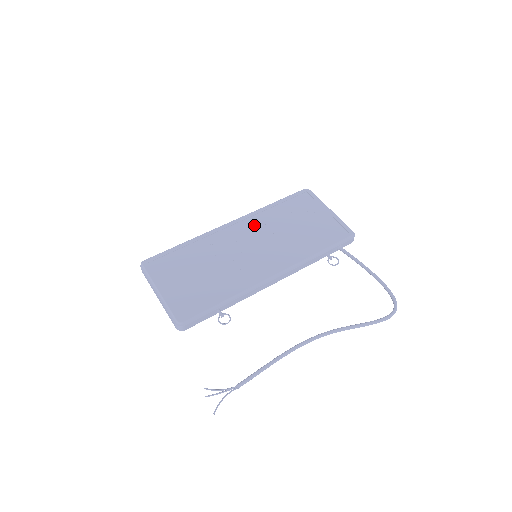
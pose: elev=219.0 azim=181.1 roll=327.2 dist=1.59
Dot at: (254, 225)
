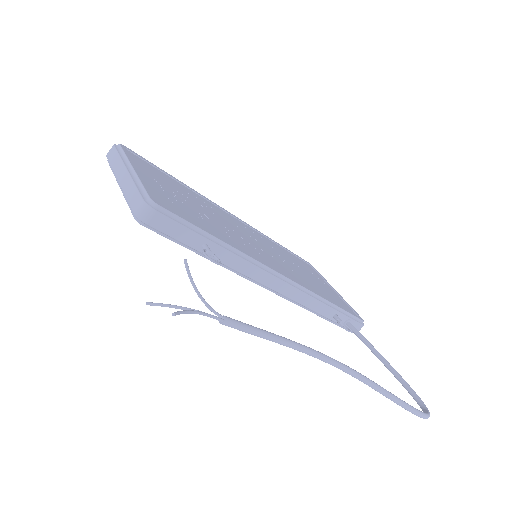
Dot at: (259, 236)
